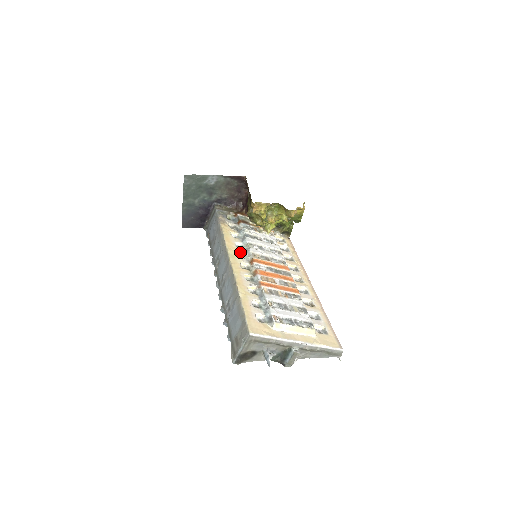
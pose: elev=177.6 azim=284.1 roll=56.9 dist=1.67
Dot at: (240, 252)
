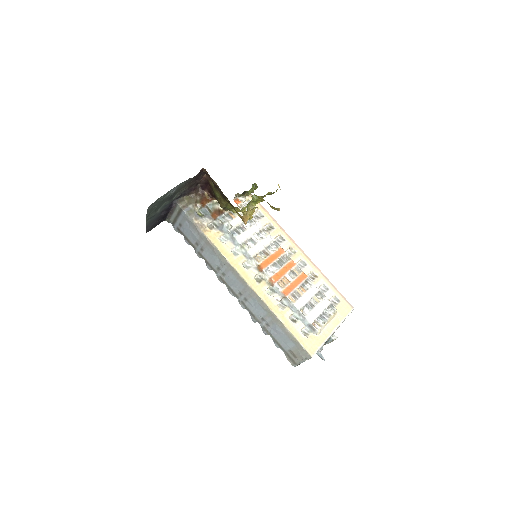
Dot at: (243, 262)
